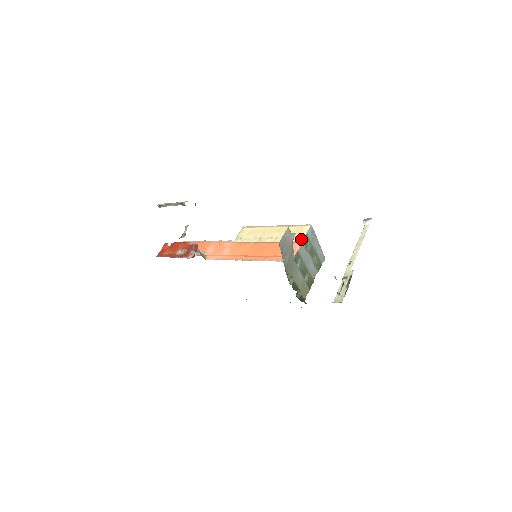
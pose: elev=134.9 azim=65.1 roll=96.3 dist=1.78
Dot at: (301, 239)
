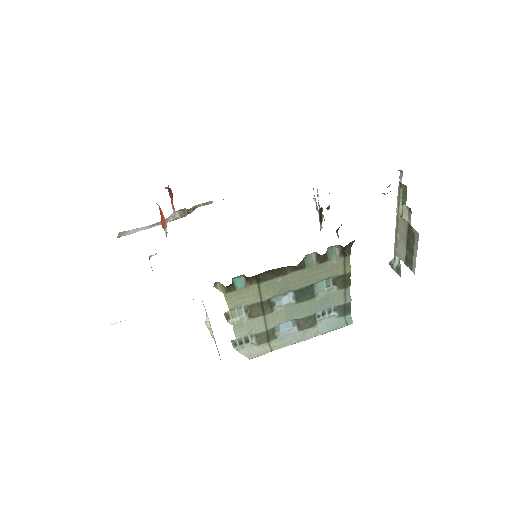
Dot at: occluded
